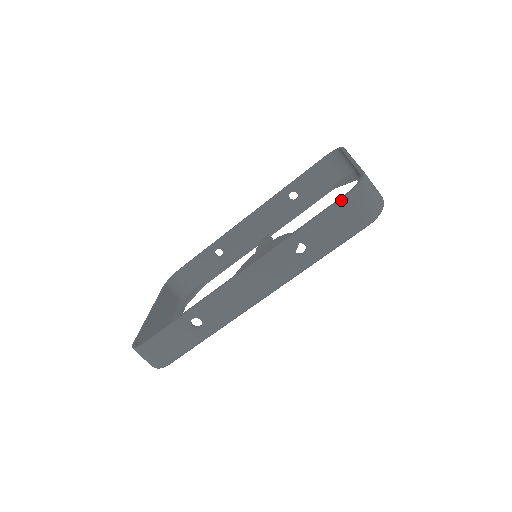
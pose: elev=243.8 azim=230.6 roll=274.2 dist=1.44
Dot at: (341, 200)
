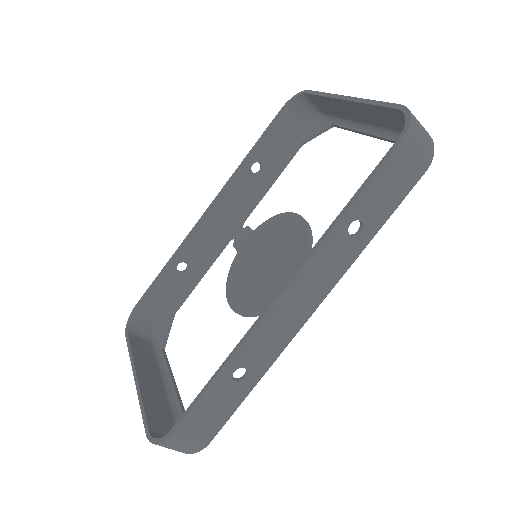
Dot at: (397, 147)
